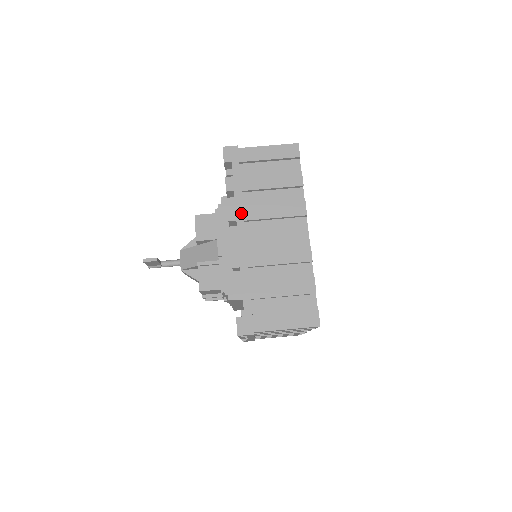
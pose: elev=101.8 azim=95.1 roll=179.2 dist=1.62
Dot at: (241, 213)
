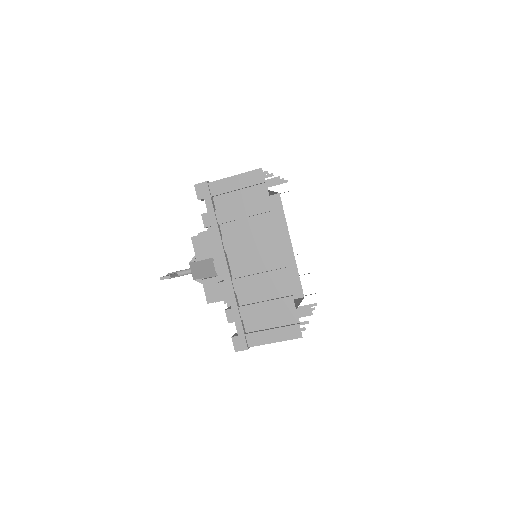
Dot at: (221, 246)
